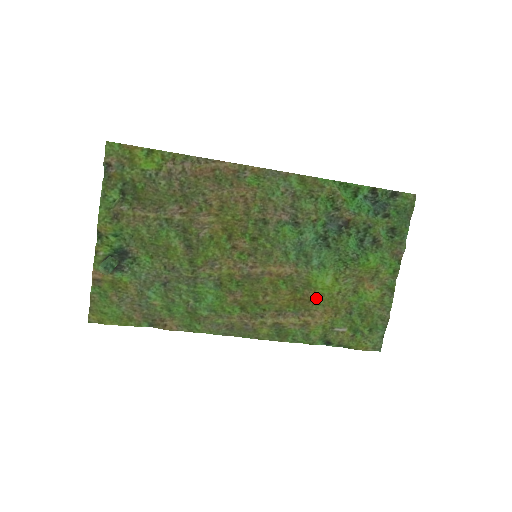
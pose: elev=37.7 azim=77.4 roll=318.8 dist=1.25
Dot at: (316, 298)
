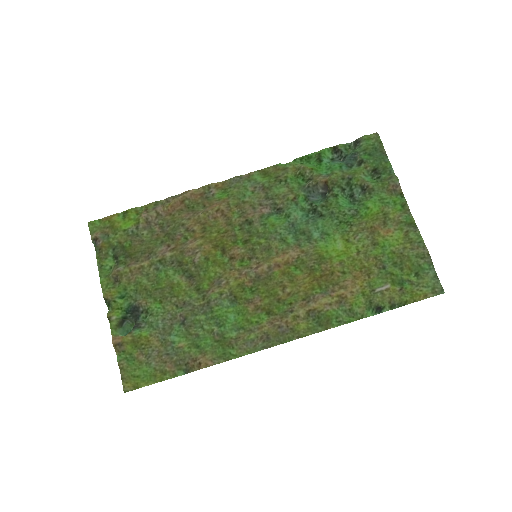
Dot at: (337, 268)
